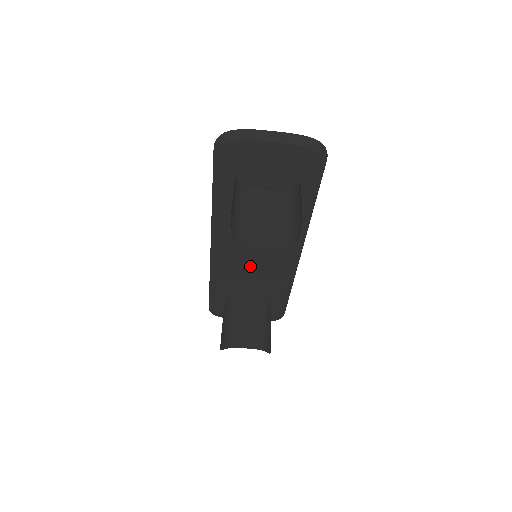
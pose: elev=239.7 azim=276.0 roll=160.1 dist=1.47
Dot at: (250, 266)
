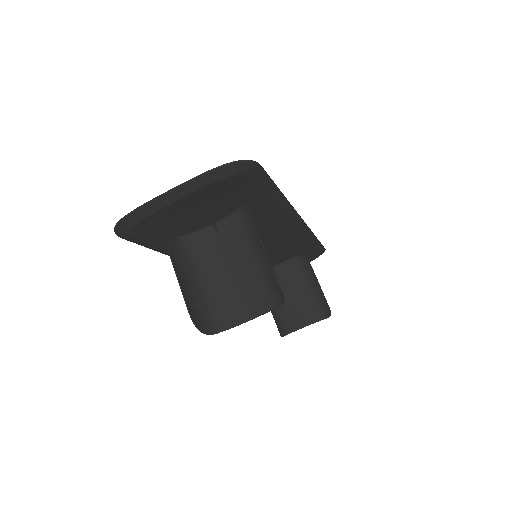
Dot at: occluded
